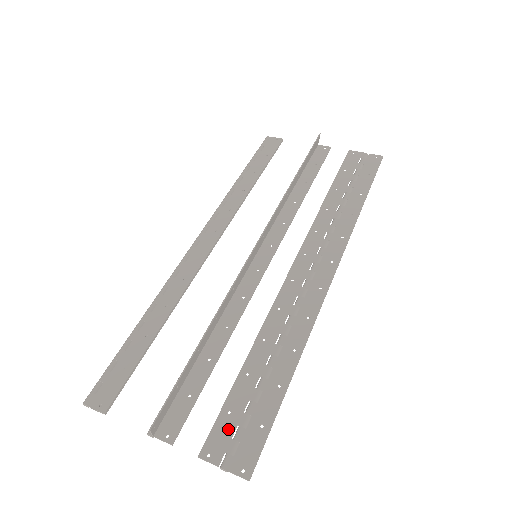
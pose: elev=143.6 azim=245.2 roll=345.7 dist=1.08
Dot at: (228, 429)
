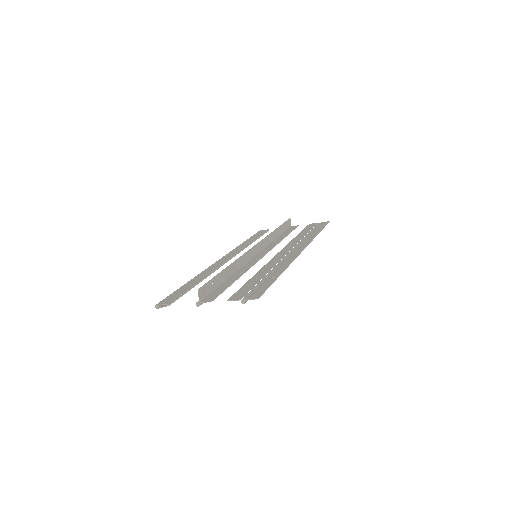
Dot at: (244, 291)
